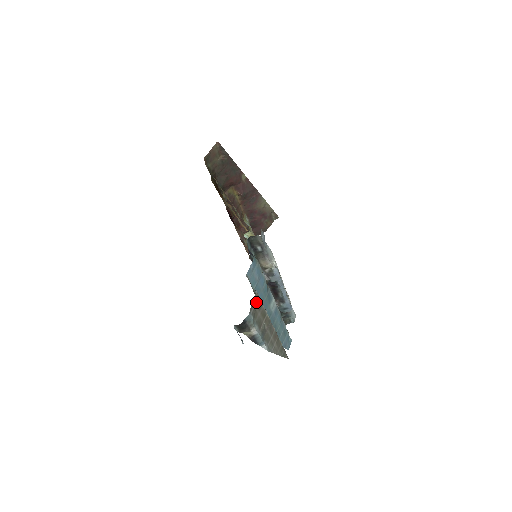
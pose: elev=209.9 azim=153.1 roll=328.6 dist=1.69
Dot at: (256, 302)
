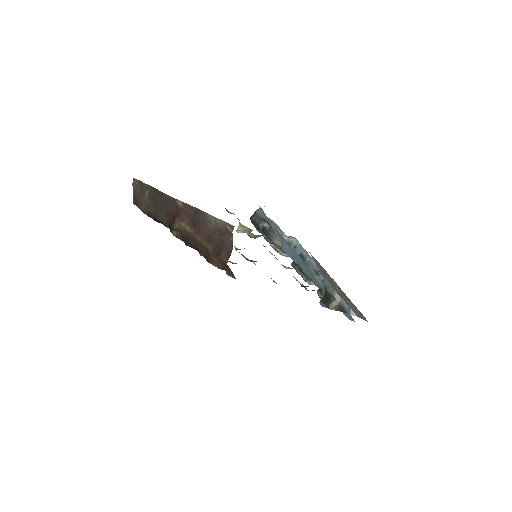
Dot at: (317, 264)
